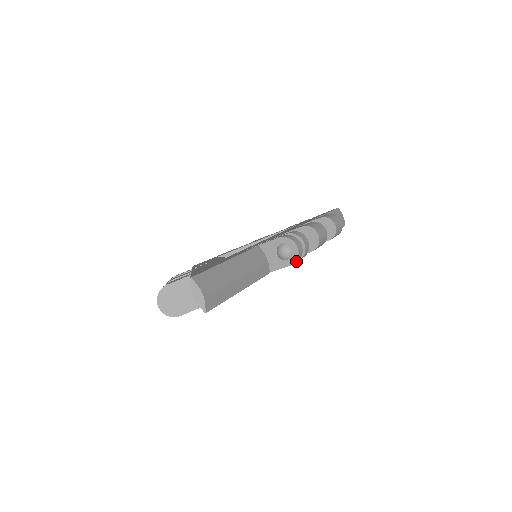
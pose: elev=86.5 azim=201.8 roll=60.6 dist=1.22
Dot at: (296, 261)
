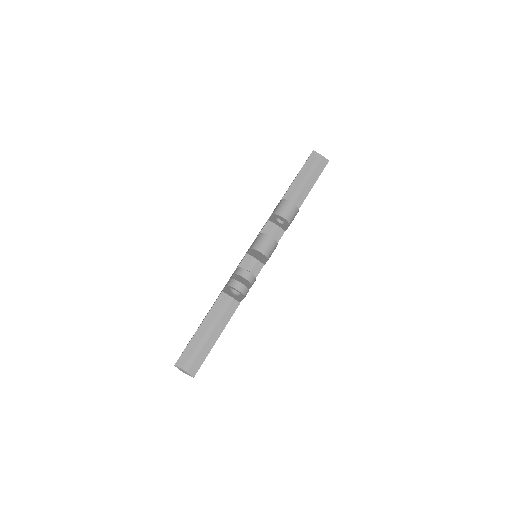
Dot at: (245, 294)
